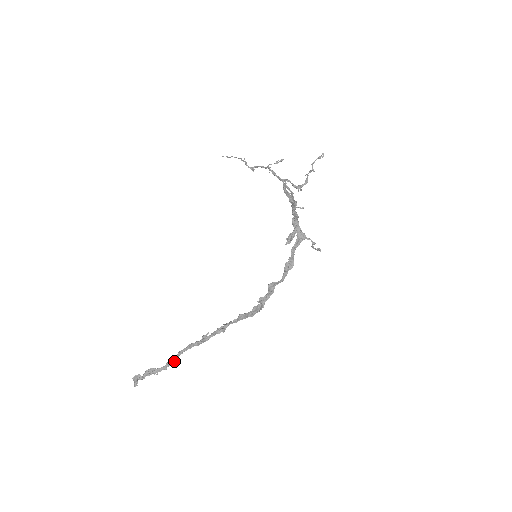
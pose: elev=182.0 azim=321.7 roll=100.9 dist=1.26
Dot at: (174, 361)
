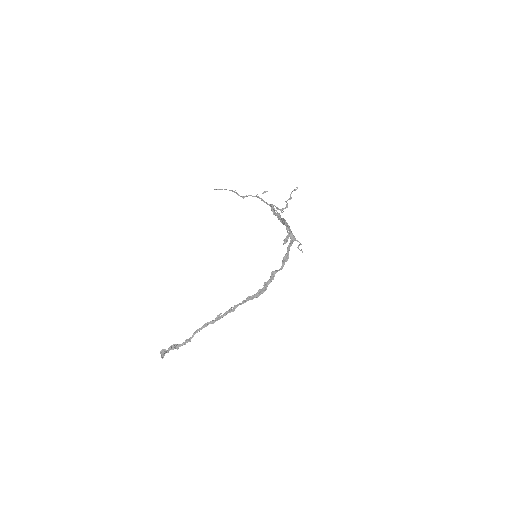
Dot at: occluded
